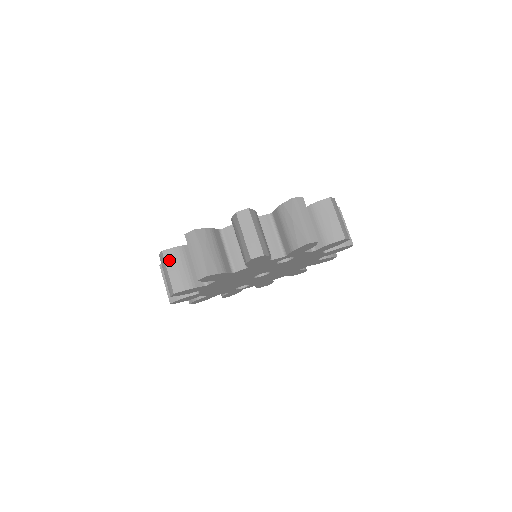
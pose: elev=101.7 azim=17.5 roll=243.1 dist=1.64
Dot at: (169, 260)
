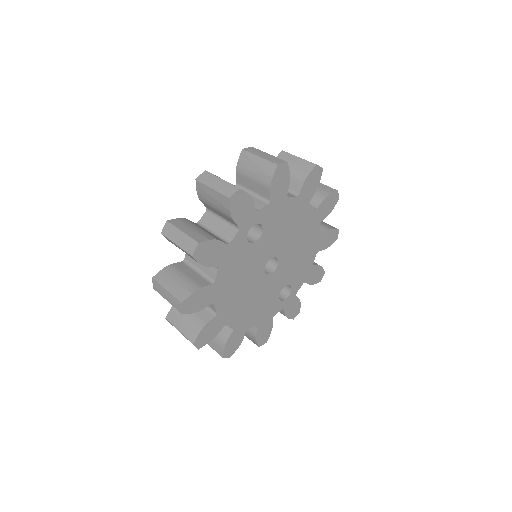
Dot at: (174, 321)
